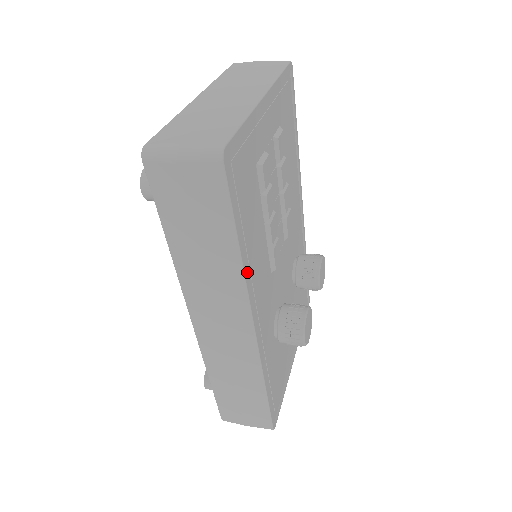
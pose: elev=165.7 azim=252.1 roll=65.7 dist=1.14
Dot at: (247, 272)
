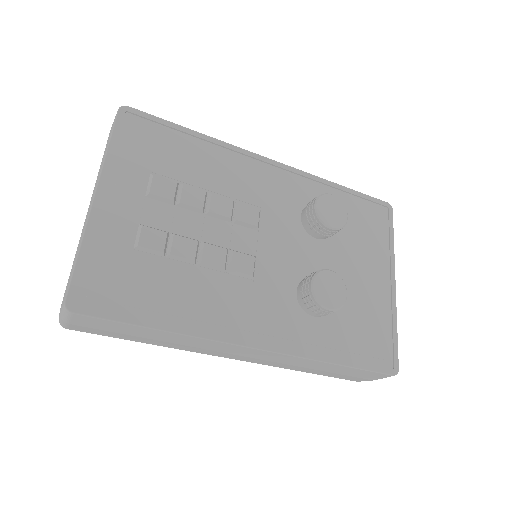
Dot at: (195, 329)
